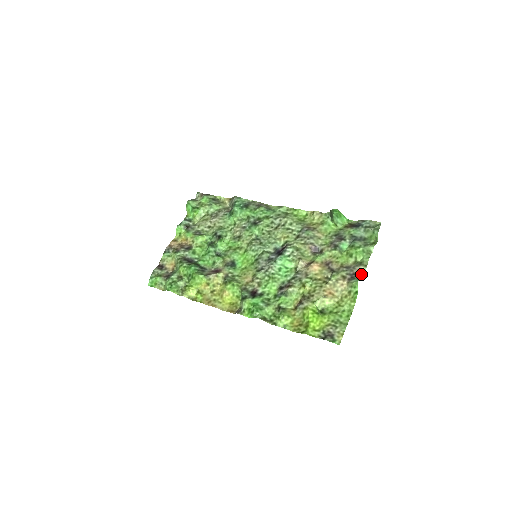
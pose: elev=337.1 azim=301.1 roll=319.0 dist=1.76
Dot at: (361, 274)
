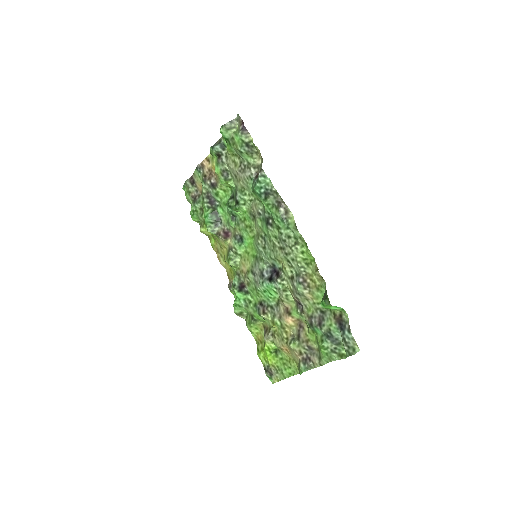
Dot at: (314, 365)
